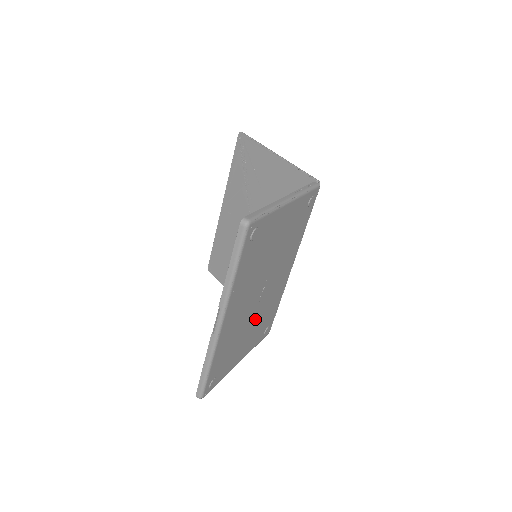
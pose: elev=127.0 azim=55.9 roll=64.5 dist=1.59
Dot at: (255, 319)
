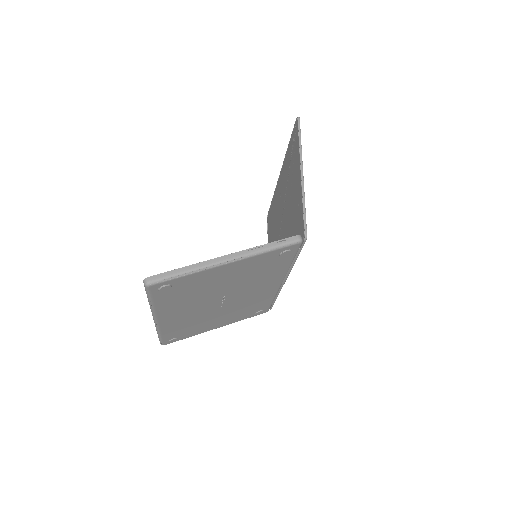
Dot at: (225, 312)
